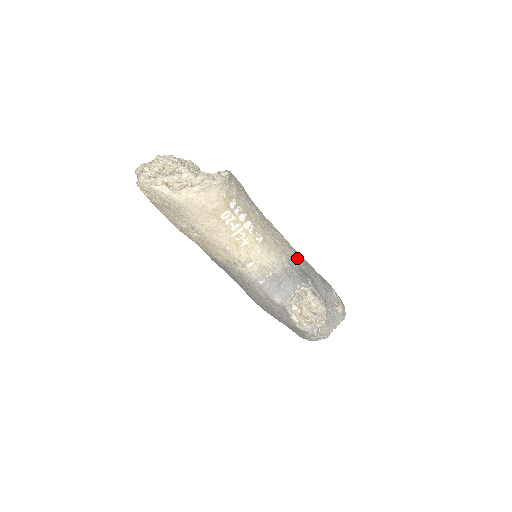
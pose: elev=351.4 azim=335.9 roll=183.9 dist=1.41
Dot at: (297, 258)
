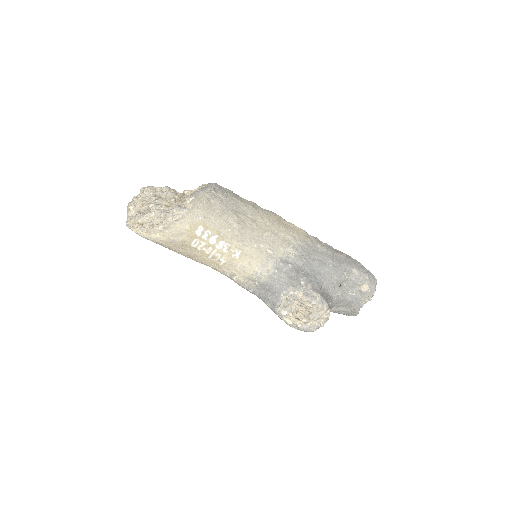
Dot at: (294, 254)
